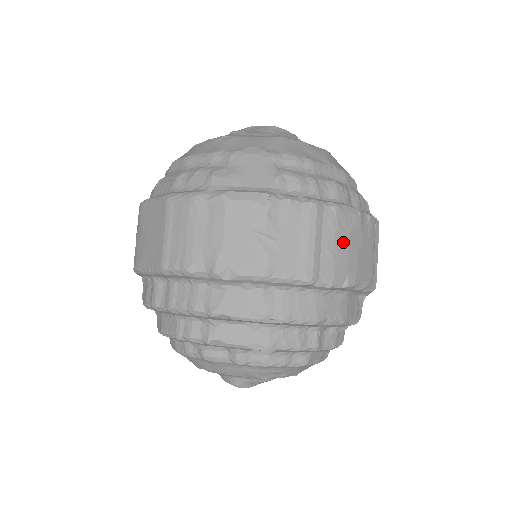
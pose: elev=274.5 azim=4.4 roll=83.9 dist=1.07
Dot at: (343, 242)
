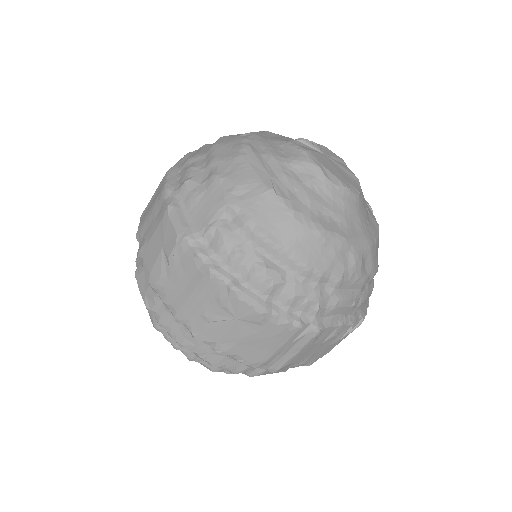
Dot at: (226, 319)
